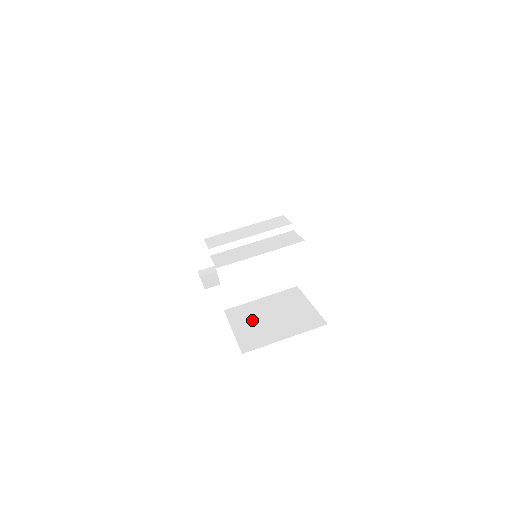
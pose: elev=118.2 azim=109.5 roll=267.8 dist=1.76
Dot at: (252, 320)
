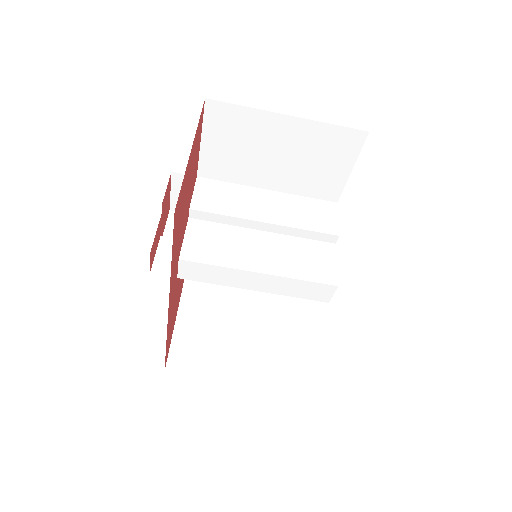
Dot at: (211, 312)
